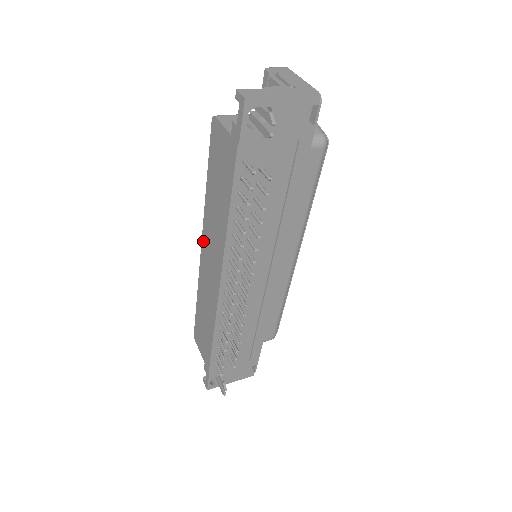
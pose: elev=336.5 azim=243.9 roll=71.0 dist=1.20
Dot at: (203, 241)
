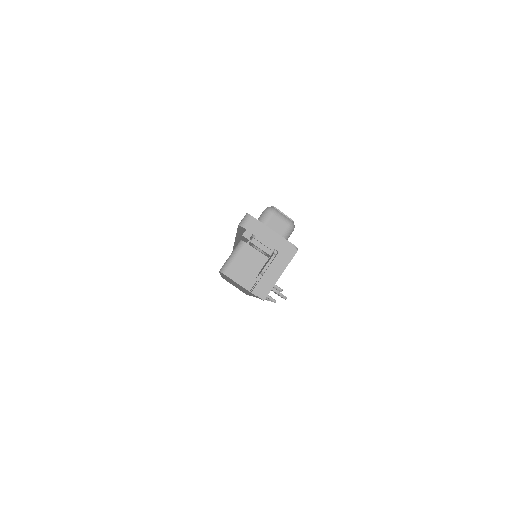
Dot at: occluded
